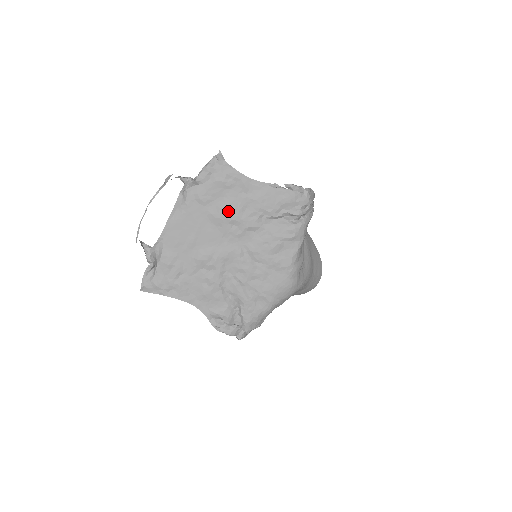
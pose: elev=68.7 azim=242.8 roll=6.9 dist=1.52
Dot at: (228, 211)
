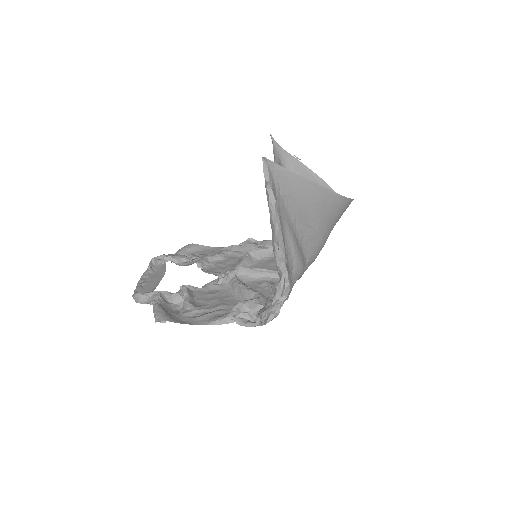
Dot at: occluded
